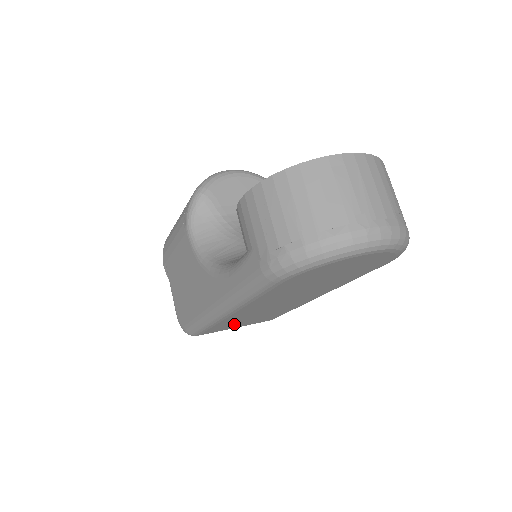
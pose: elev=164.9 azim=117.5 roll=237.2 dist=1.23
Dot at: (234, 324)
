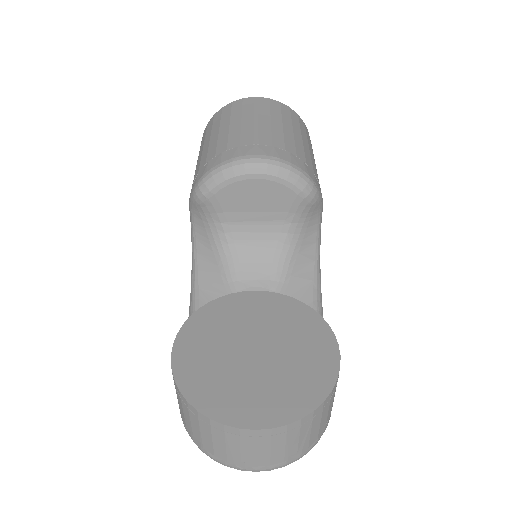
Dot at: occluded
